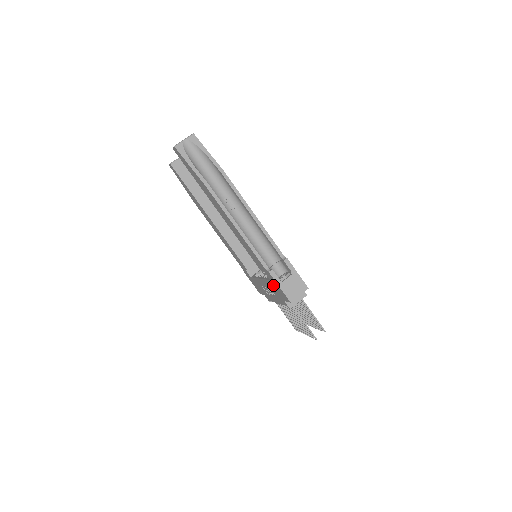
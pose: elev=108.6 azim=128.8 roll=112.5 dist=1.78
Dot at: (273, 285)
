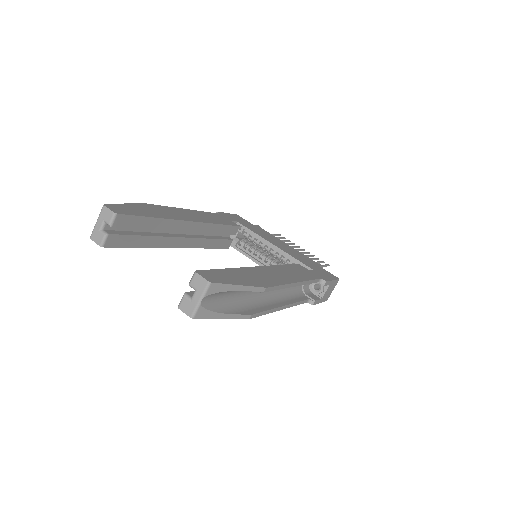
Dot at: occluded
